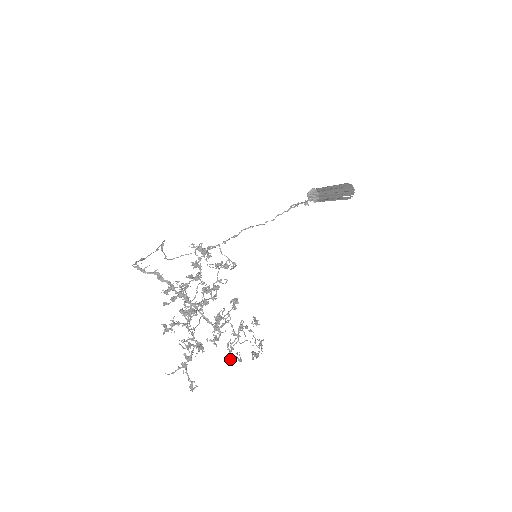
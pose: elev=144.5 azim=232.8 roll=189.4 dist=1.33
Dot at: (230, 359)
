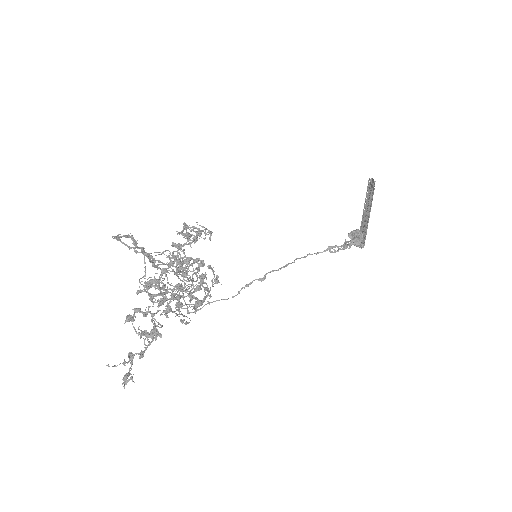
Dot at: occluded
